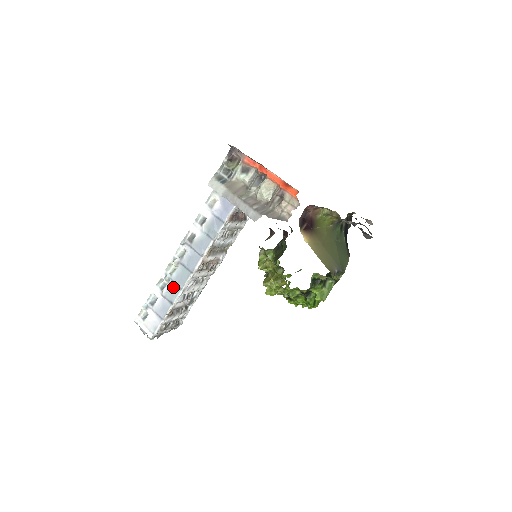
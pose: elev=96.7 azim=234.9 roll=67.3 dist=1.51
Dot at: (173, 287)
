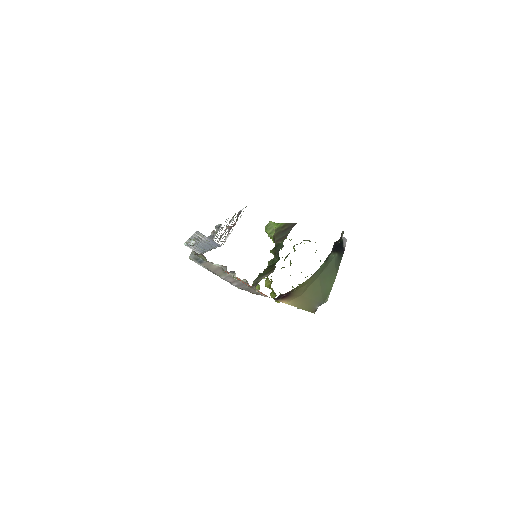
Dot at: (200, 248)
